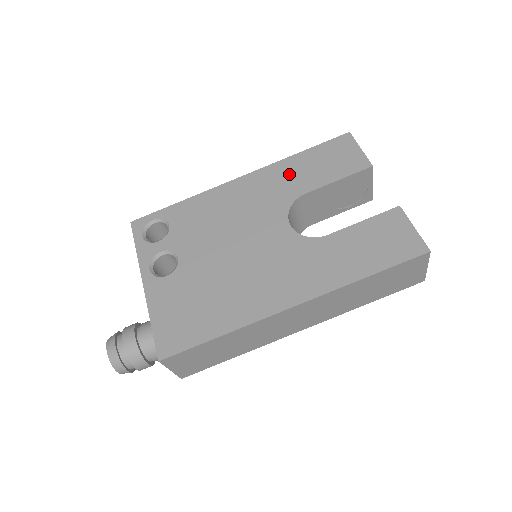
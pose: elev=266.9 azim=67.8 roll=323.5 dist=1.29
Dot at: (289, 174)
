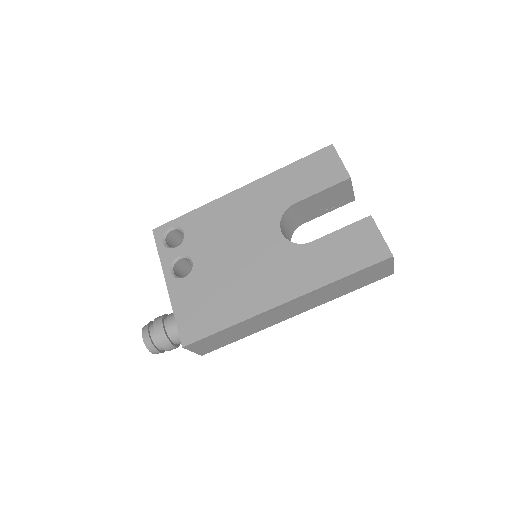
Dot at: (281, 185)
